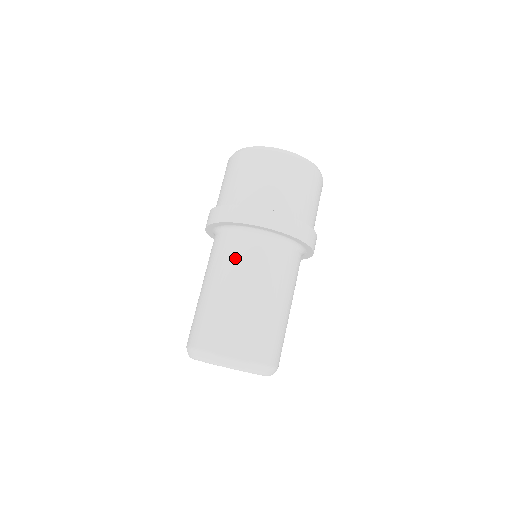
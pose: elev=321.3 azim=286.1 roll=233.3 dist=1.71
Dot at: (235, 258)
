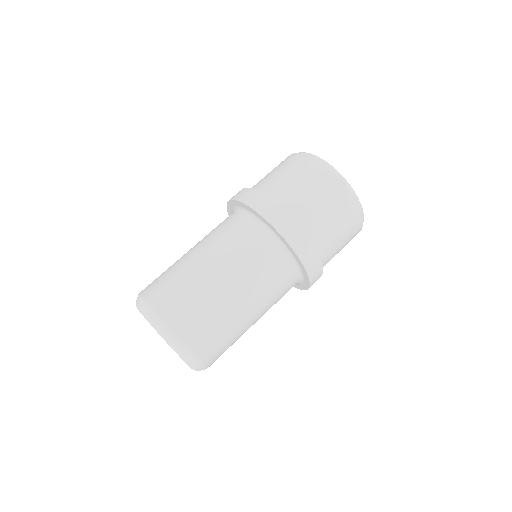
Dot at: (235, 244)
